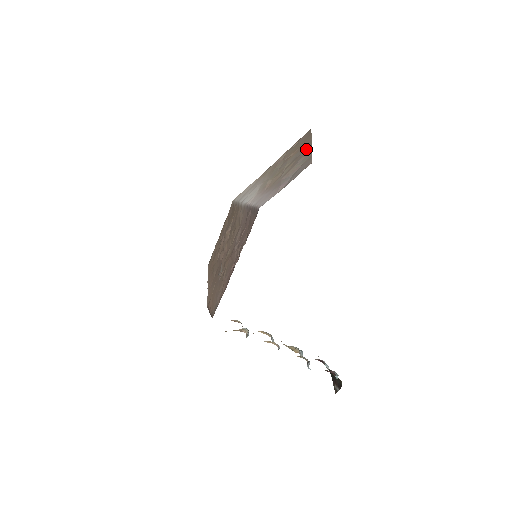
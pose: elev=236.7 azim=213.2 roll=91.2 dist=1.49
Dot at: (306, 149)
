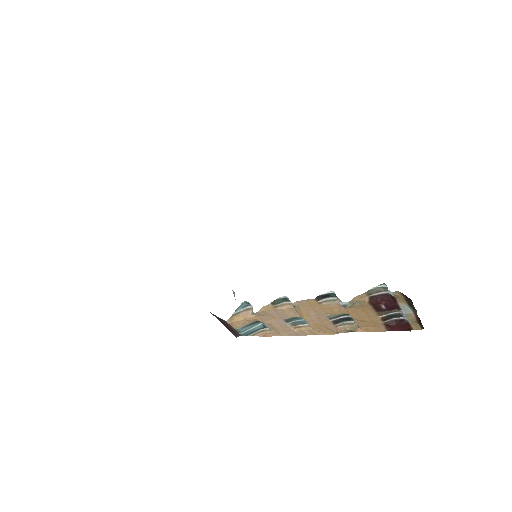
Dot at: occluded
